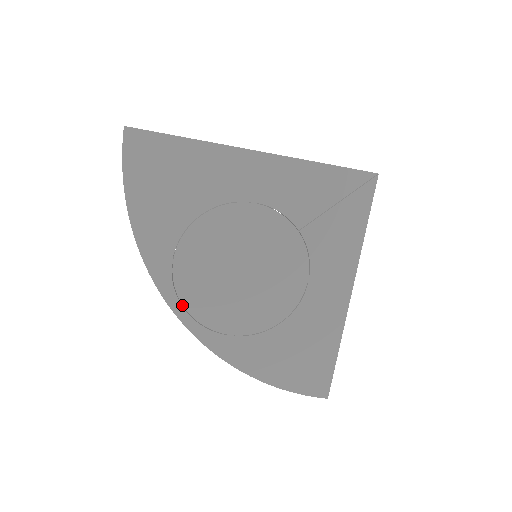
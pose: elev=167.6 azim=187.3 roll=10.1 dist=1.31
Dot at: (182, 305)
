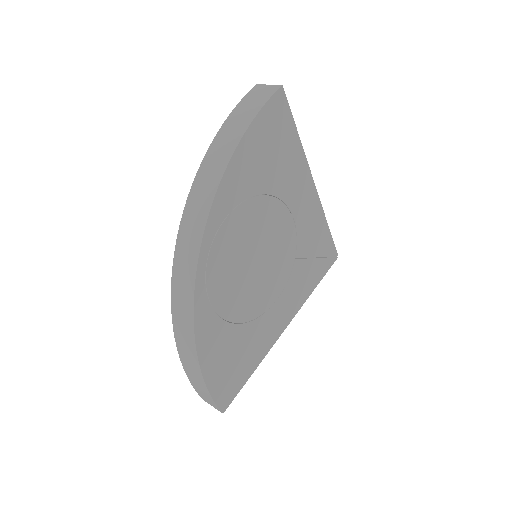
Dot at: (206, 255)
